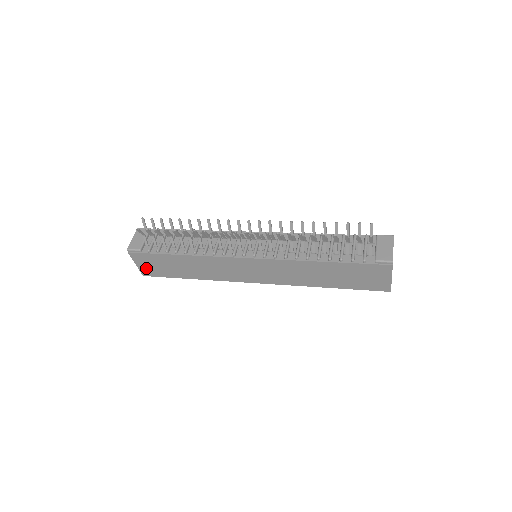
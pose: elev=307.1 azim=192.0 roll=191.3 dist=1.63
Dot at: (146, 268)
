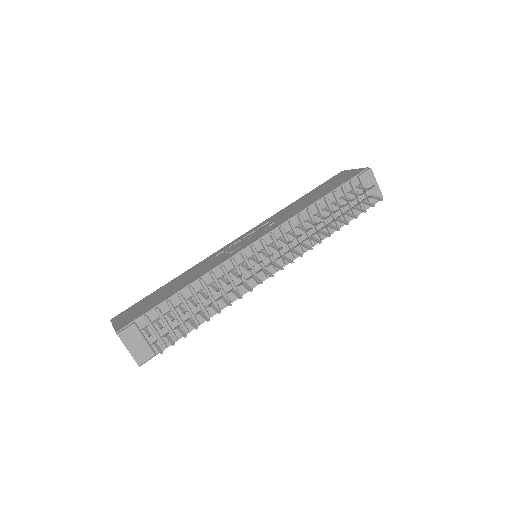
Dot at: occluded
